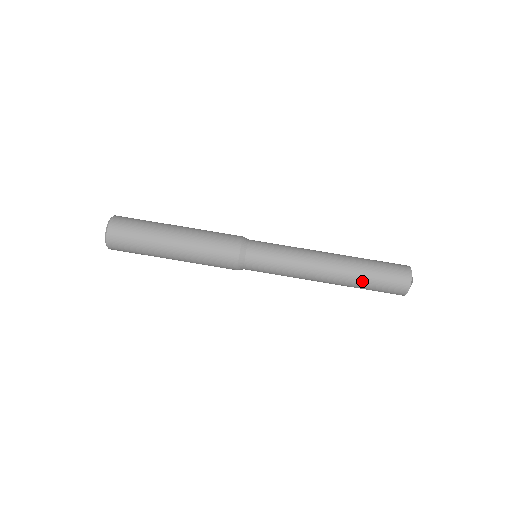
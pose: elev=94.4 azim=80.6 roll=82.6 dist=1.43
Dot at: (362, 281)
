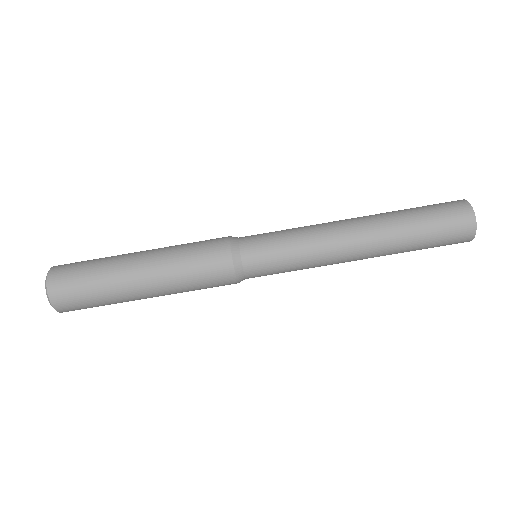
Dot at: (409, 239)
